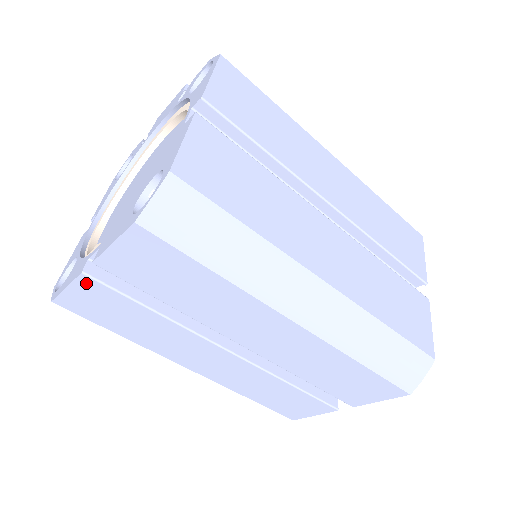
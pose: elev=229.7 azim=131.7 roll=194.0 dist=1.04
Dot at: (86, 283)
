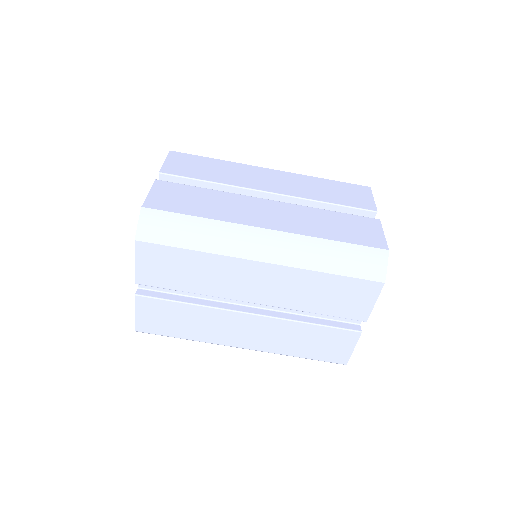
Dot at: (141, 302)
